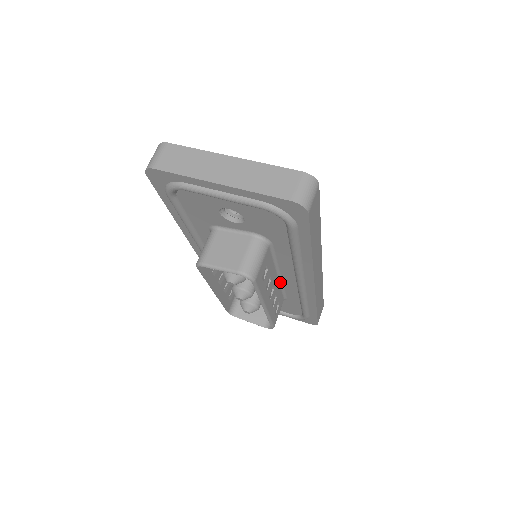
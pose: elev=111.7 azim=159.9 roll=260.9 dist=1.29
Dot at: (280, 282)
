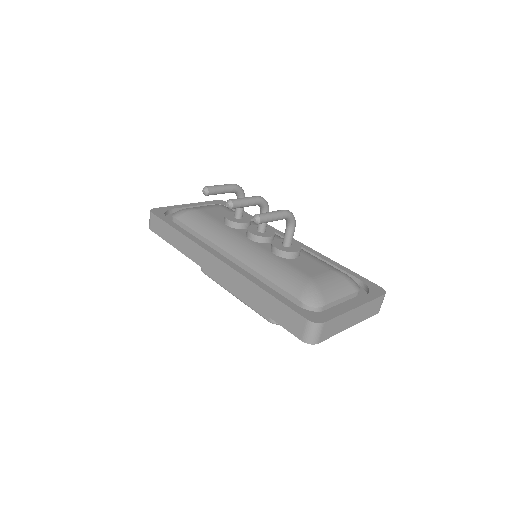
Dot at: occluded
